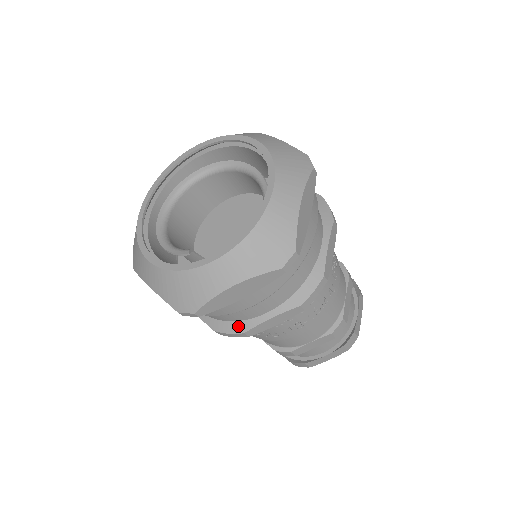
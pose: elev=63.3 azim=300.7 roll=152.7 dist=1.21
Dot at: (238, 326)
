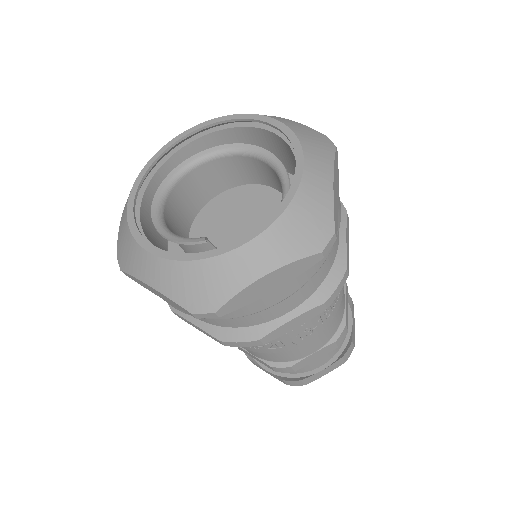
Dot at: (252, 332)
